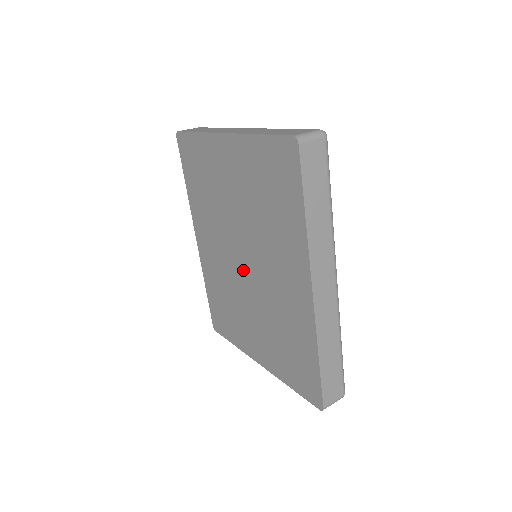
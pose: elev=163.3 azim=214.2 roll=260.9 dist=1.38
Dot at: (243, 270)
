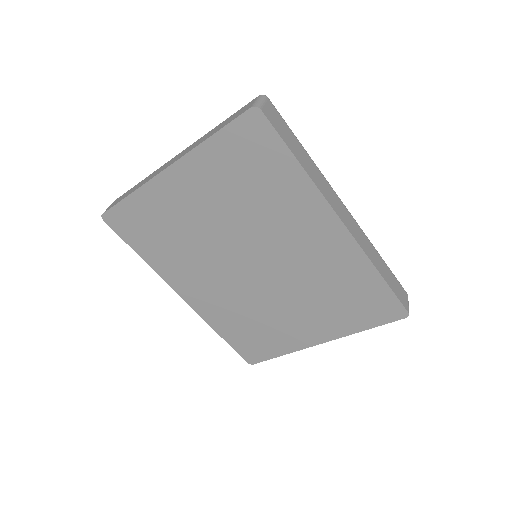
Dot at: (256, 275)
